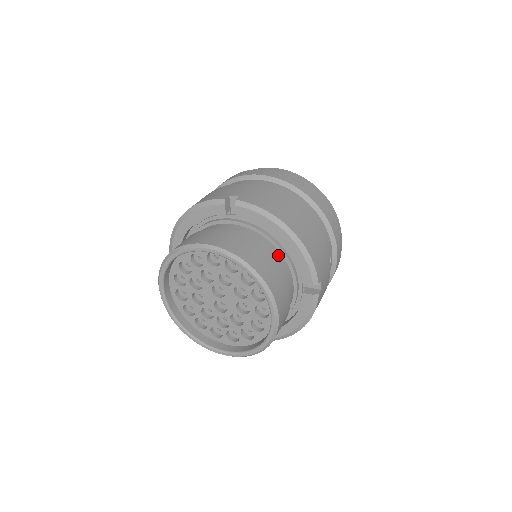
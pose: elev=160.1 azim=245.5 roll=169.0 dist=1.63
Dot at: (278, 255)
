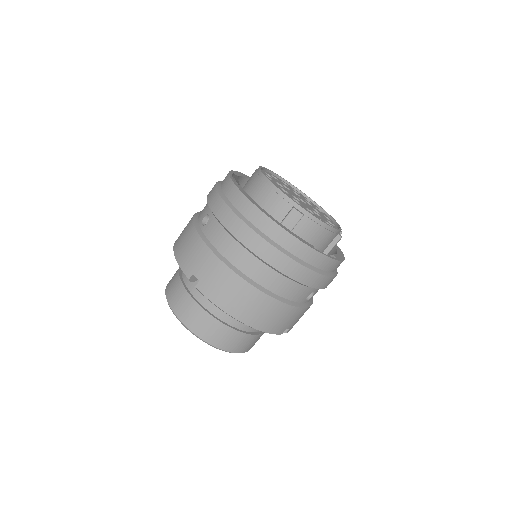
Dot at: occluded
